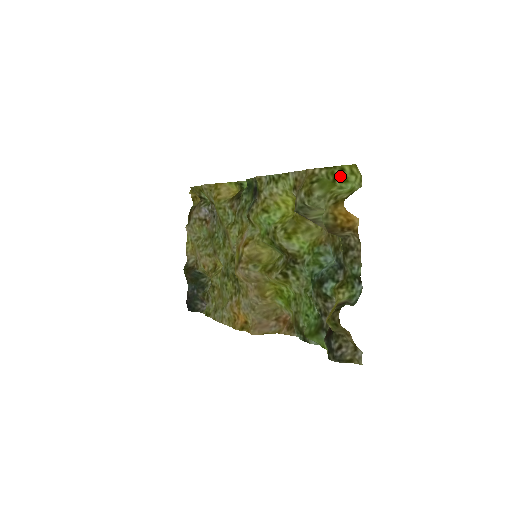
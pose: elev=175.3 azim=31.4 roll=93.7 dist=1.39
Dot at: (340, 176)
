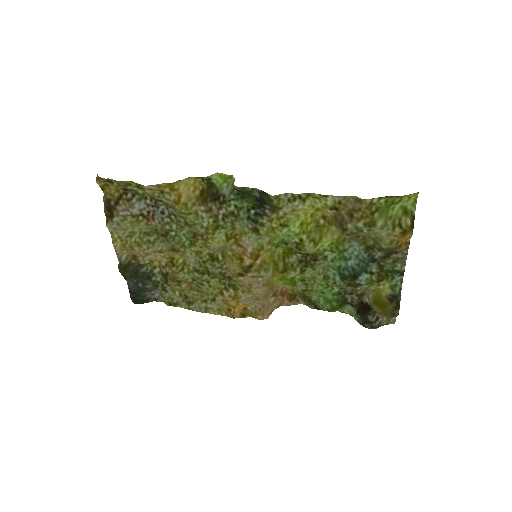
Dot at: (398, 201)
